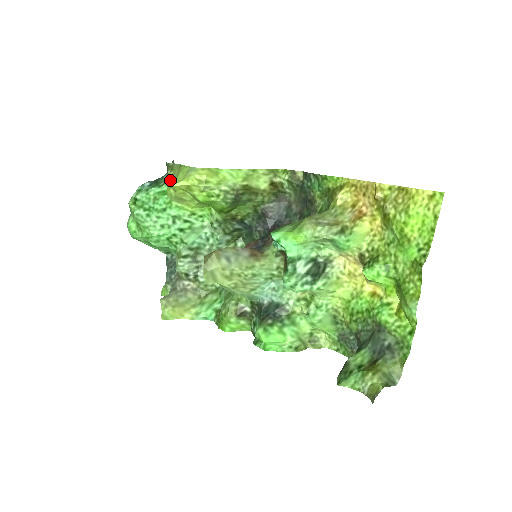
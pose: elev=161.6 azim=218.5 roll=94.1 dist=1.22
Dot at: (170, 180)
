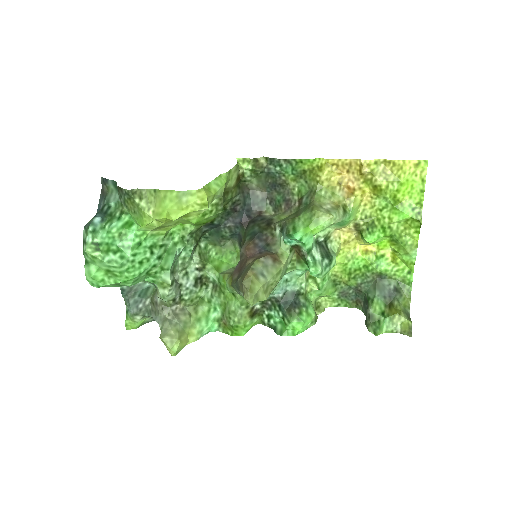
Dot at: (147, 211)
